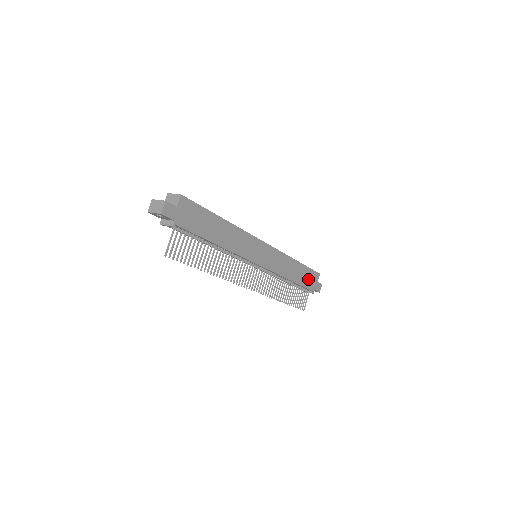
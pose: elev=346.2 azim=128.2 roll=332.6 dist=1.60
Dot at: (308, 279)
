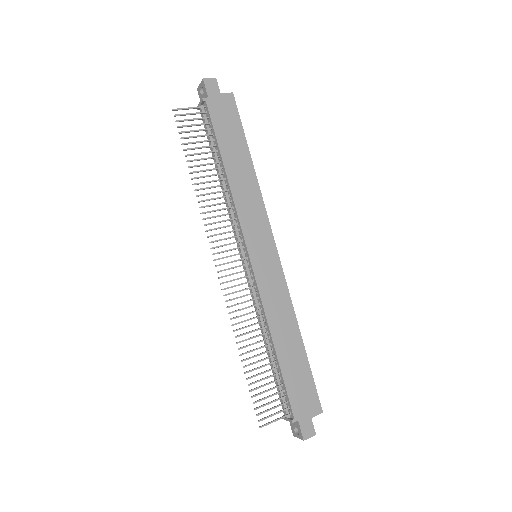
Dot at: (300, 387)
